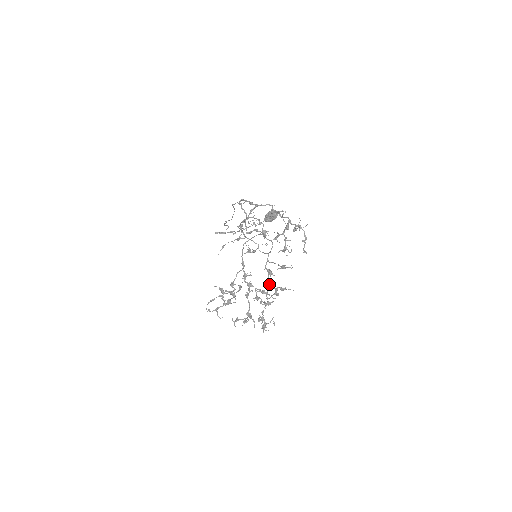
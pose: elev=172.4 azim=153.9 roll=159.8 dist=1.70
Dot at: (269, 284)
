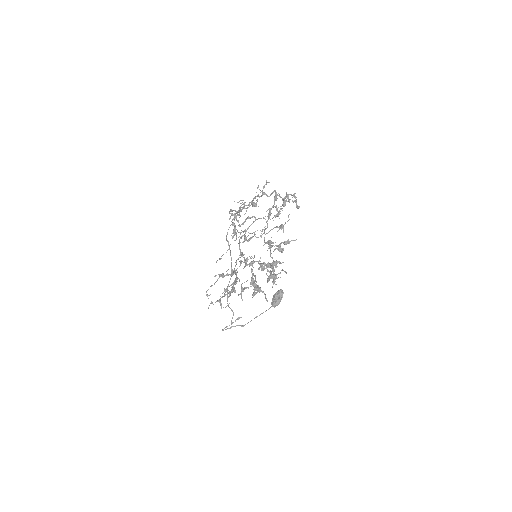
Dot at: (271, 246)
